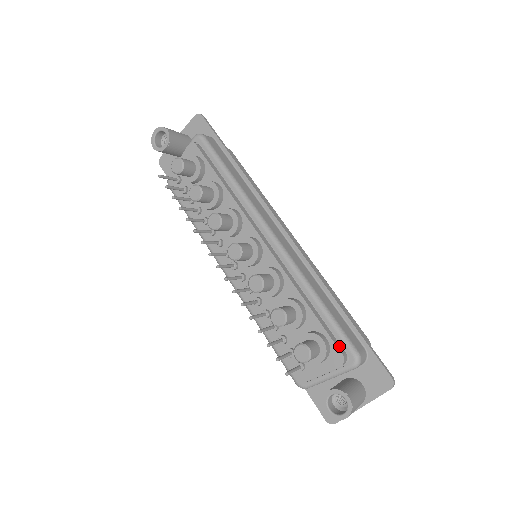
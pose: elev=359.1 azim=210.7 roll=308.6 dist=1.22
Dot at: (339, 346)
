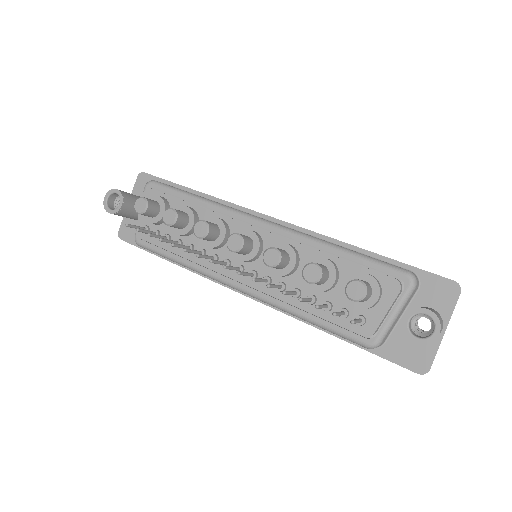
Dot at: (386, 275)
